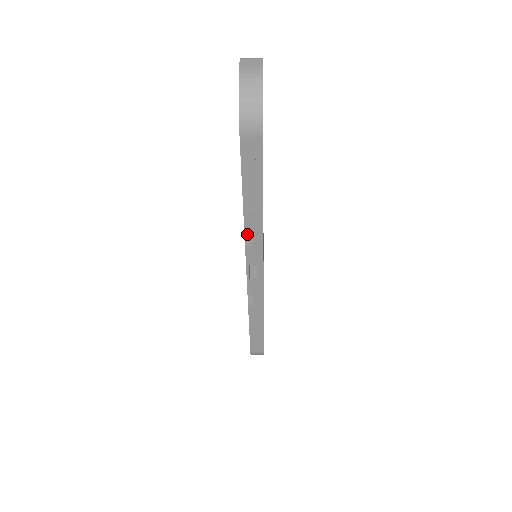
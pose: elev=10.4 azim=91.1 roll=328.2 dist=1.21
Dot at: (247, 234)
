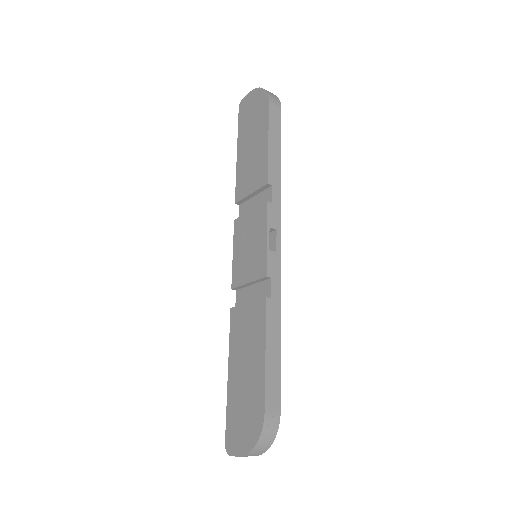
Dot at: (259, 207)
